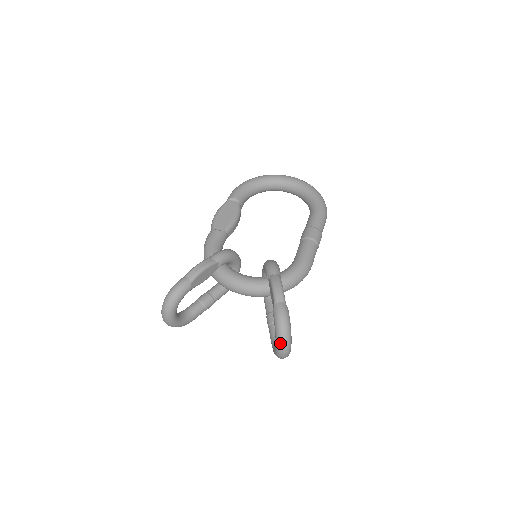
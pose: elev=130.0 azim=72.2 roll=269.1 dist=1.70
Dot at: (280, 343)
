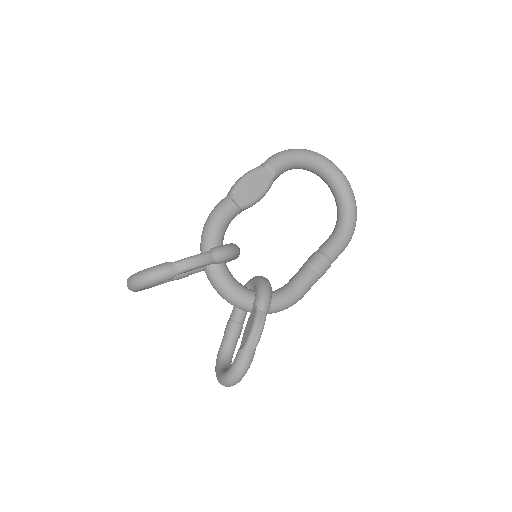
Dot at: (227, 381)
